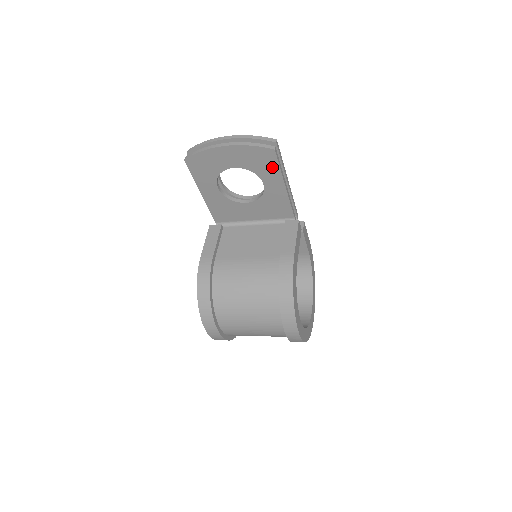
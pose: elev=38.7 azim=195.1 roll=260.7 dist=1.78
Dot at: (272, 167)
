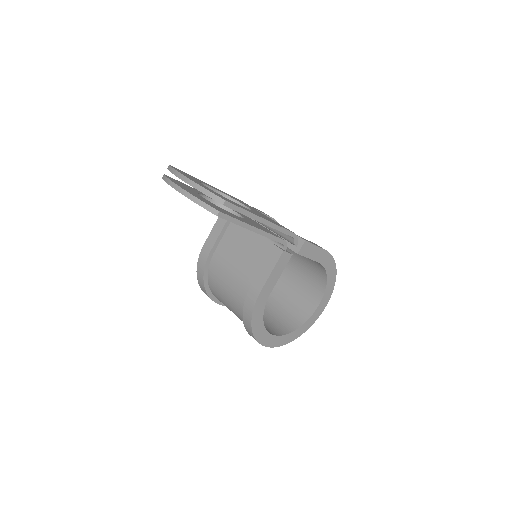
Dot at: occluded
